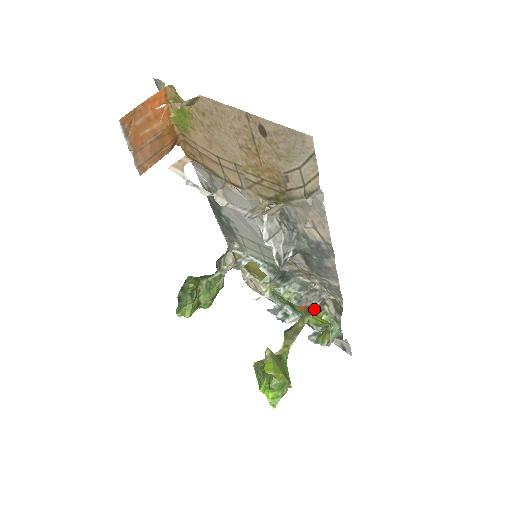
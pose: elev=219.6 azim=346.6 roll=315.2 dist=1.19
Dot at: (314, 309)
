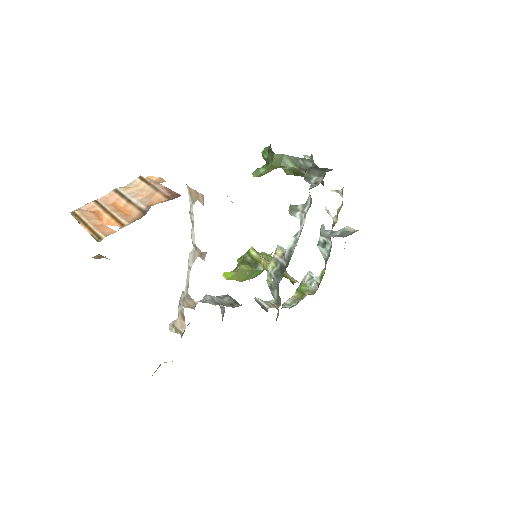
Dot at: occluded
